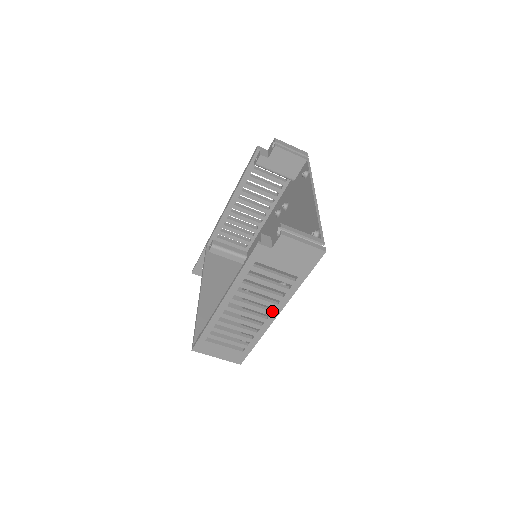
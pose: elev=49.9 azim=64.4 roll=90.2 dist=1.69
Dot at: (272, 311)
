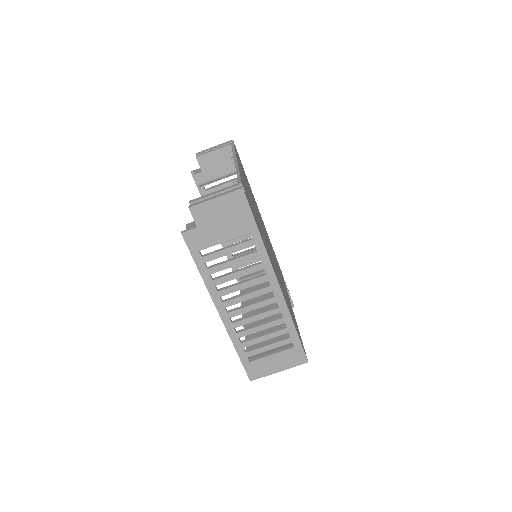
Dot at: (270, 285)
